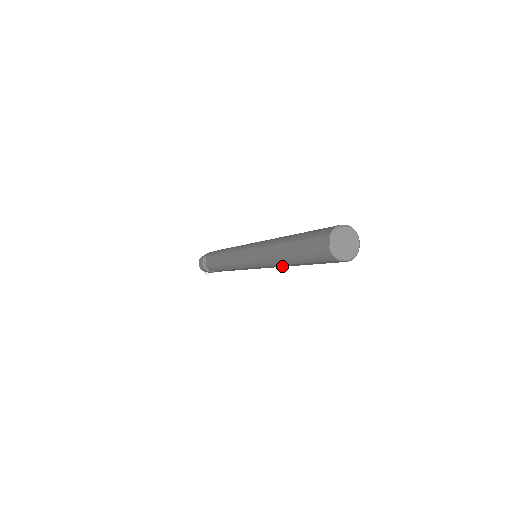
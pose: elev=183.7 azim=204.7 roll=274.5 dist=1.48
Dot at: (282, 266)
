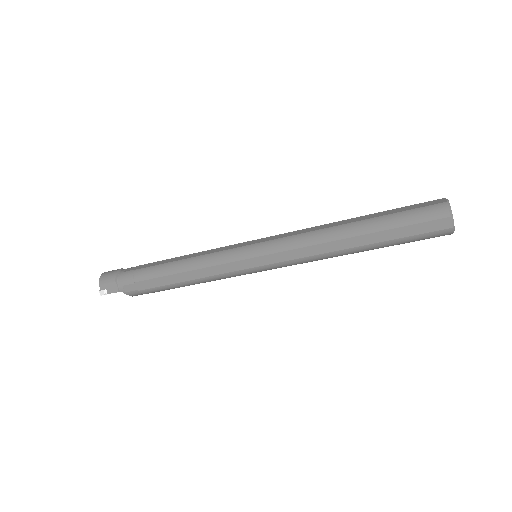
Dot at: (318, 252)
